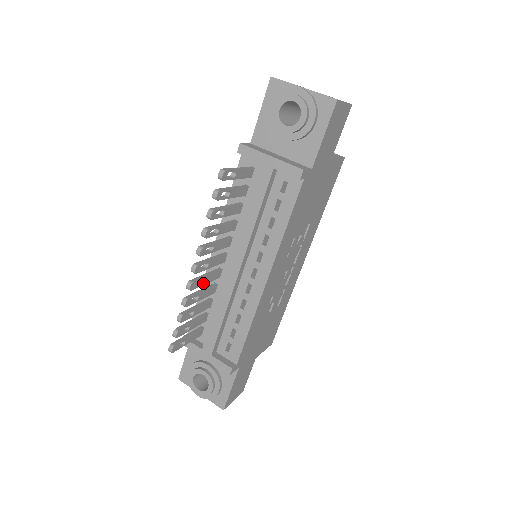
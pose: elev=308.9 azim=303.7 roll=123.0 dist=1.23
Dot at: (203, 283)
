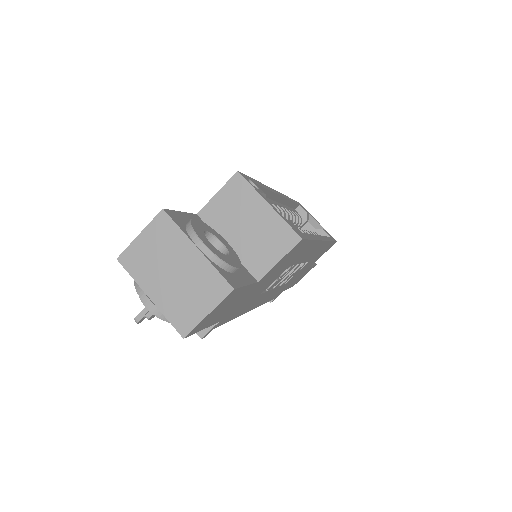
Dot at: occluded
